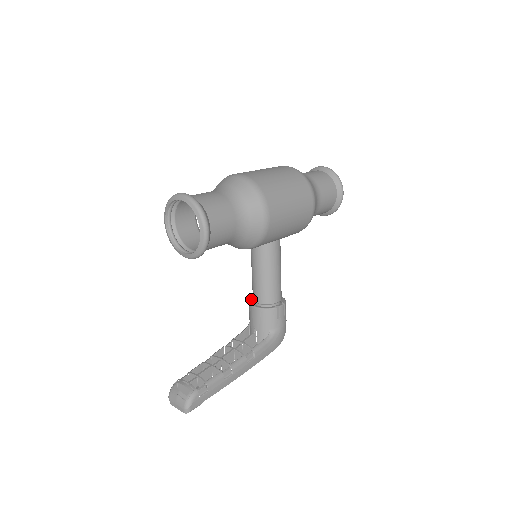
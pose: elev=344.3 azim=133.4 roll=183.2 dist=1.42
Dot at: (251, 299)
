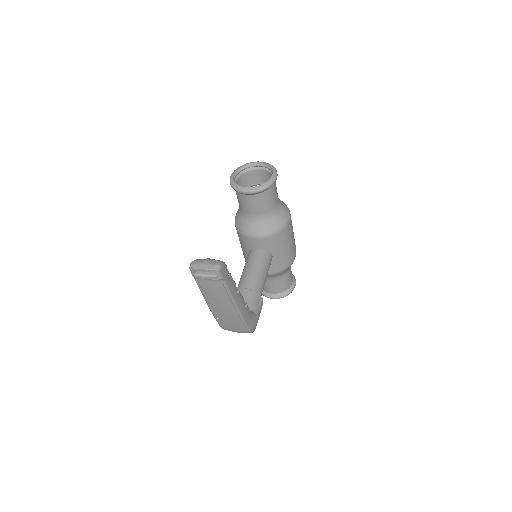
Dot at: occluded
